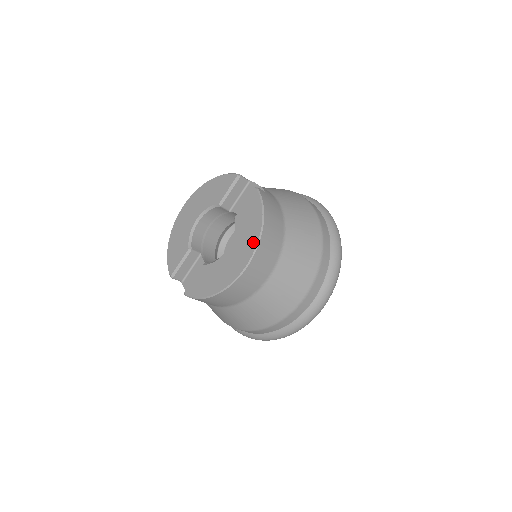
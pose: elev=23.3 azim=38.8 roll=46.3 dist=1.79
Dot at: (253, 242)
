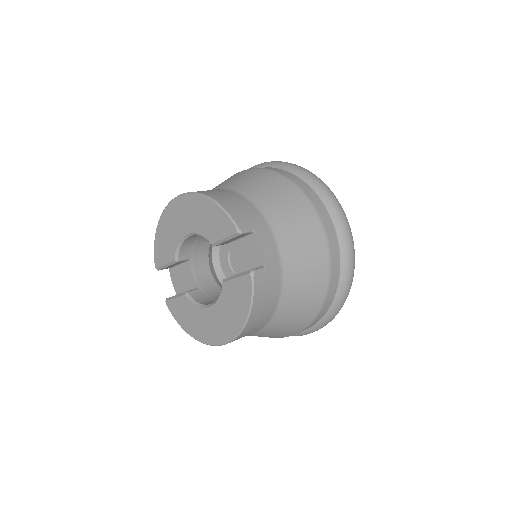
Dot at: (232, 331)
